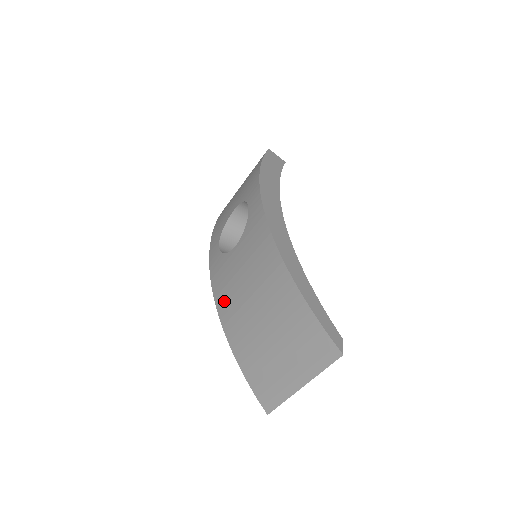
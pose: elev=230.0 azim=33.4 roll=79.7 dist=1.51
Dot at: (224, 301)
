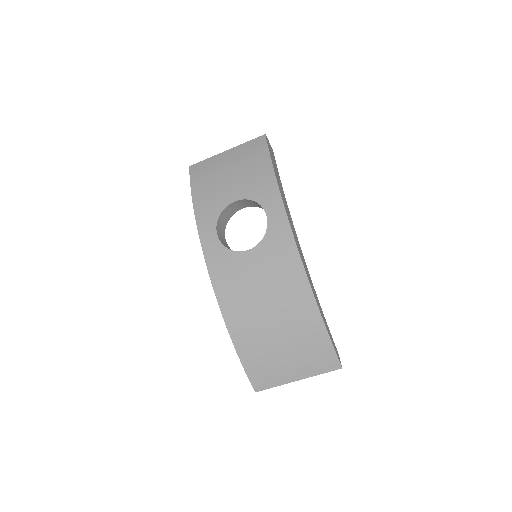
Dot at: (230, 298)
